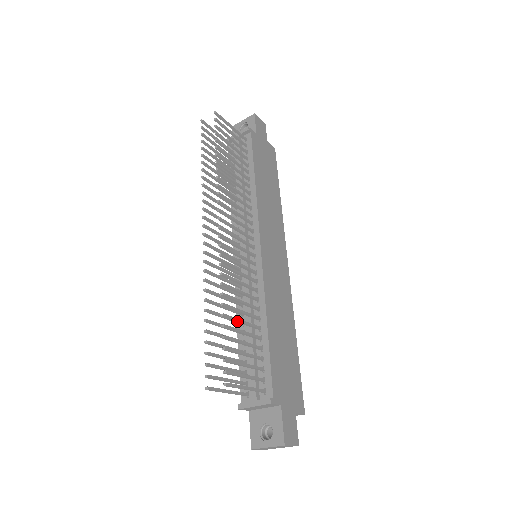
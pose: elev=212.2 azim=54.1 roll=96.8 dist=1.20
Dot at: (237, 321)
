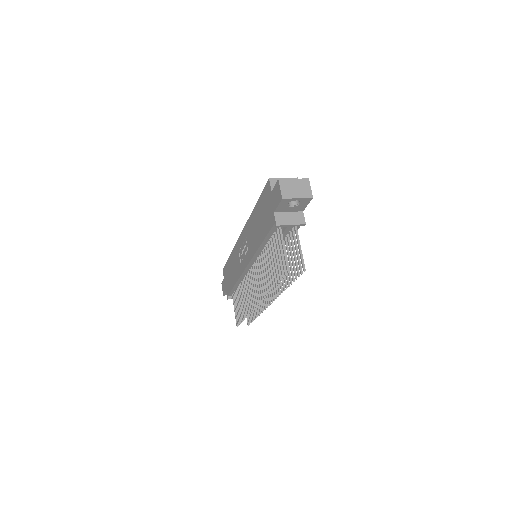
Dot at: occluded
